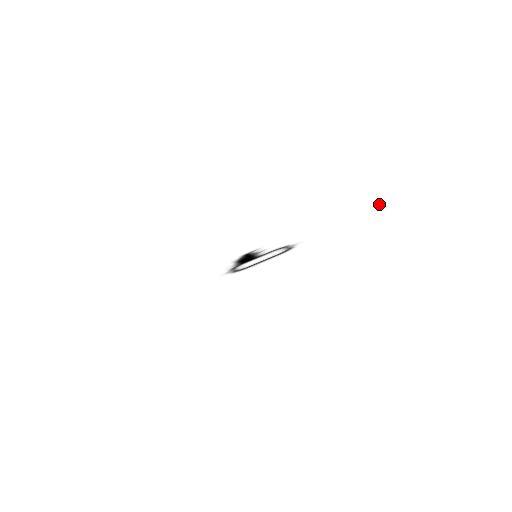
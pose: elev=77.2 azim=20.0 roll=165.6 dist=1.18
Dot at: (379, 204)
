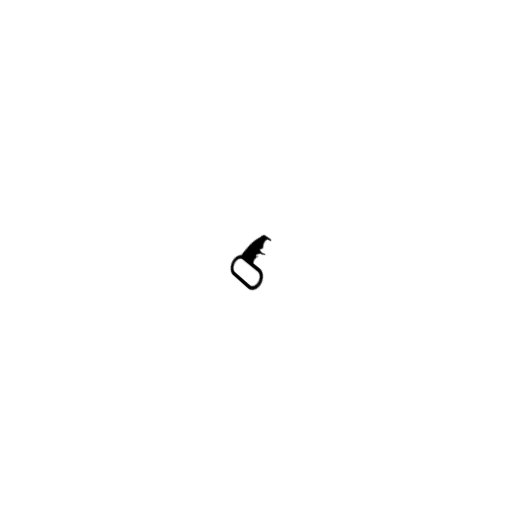
Dot at: (333, 316)
